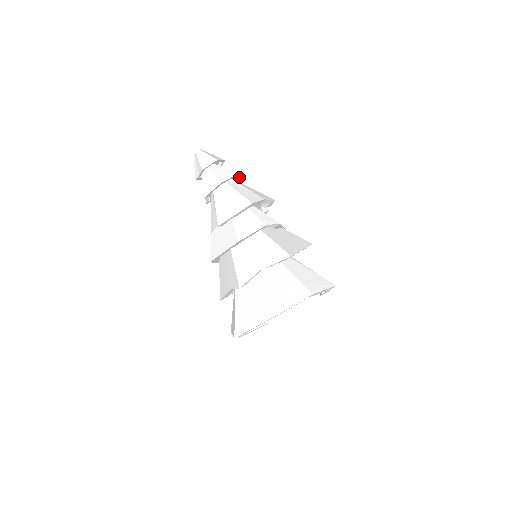
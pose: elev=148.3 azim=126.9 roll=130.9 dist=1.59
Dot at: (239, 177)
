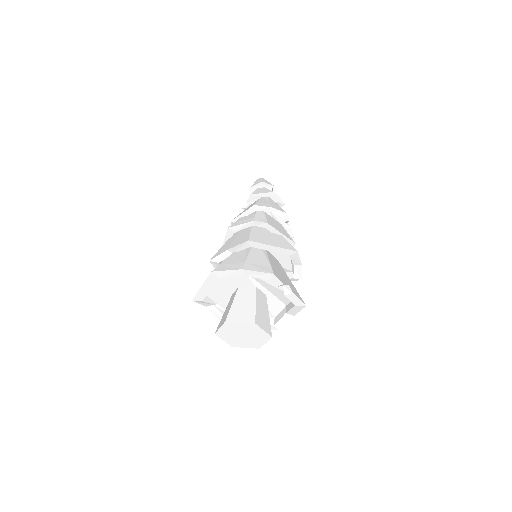
Dot at: (280, 199)
